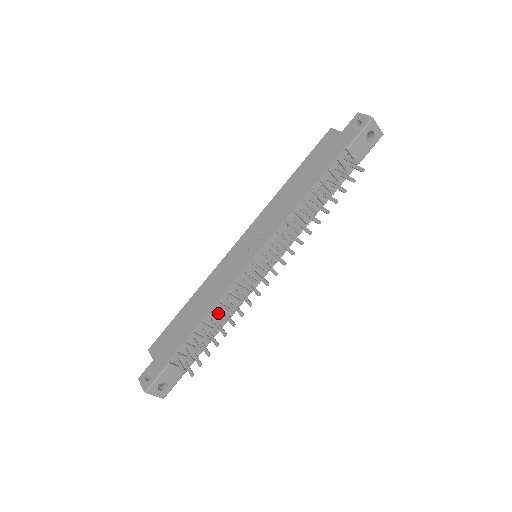
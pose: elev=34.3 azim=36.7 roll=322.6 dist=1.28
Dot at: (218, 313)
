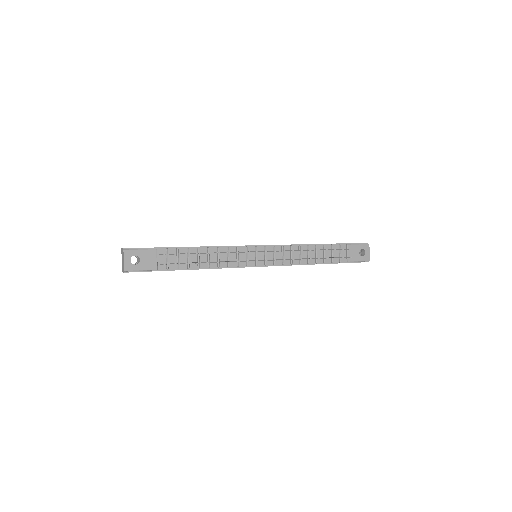
Dot at: occluded
